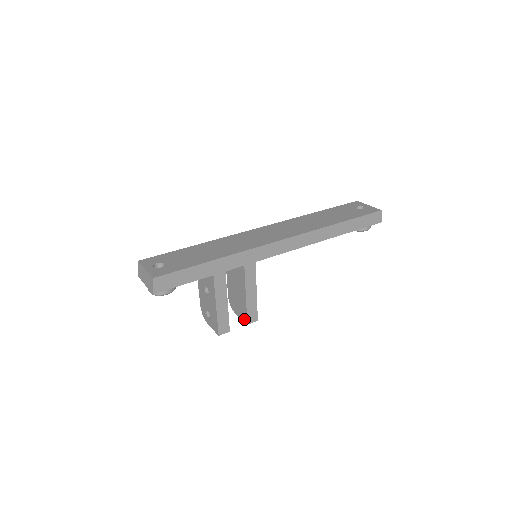
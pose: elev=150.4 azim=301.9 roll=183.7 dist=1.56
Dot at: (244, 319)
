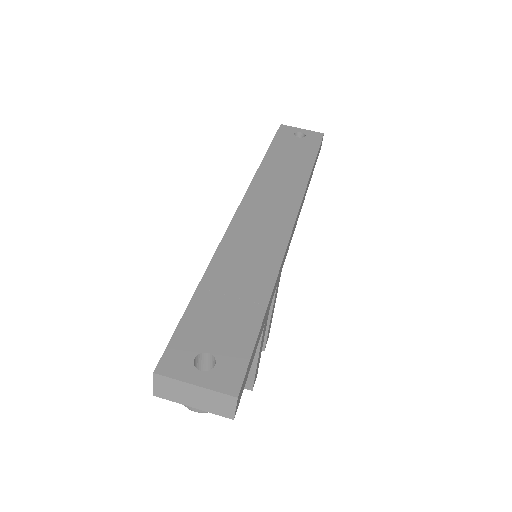
Dot at: occluded
